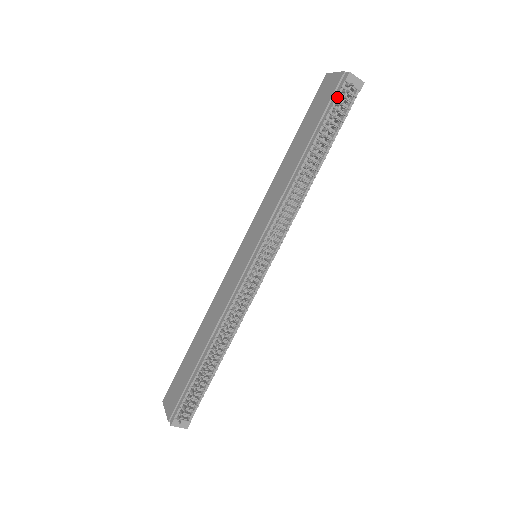
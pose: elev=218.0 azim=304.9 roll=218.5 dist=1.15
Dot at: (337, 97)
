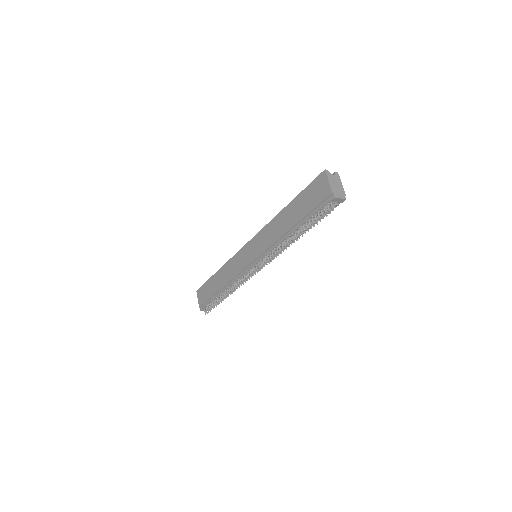
Dot at: (322, 207)
